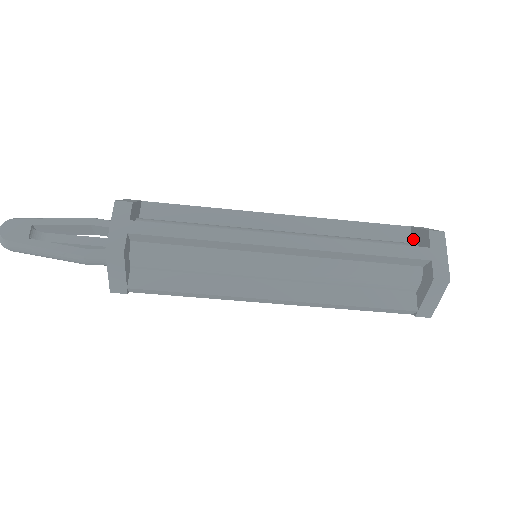
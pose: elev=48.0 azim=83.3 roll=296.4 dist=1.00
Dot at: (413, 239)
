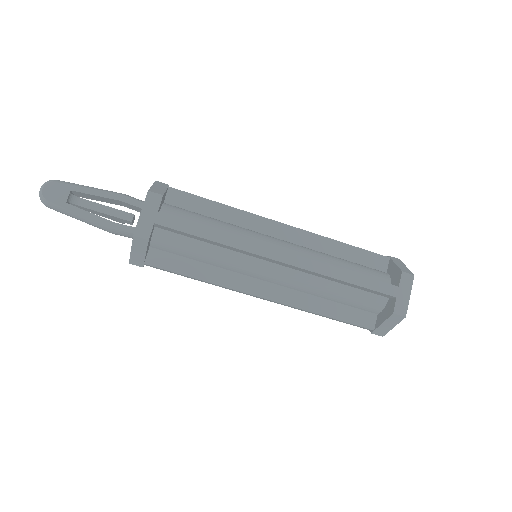
Dot at: (388, 270)
